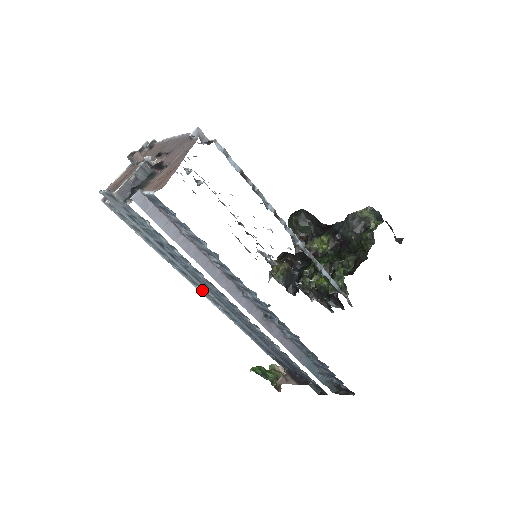
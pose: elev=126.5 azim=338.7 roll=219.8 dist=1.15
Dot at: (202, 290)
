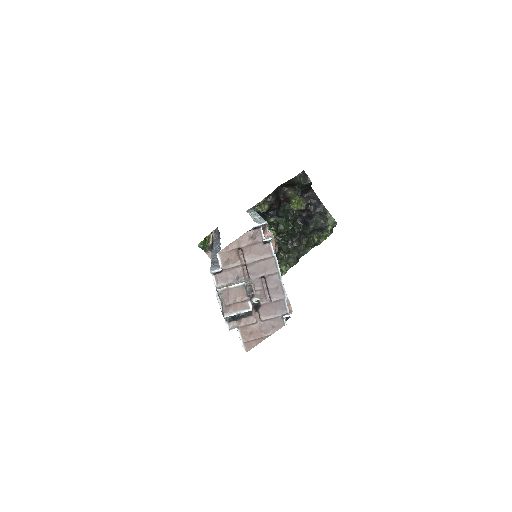
Dot at: occluded
